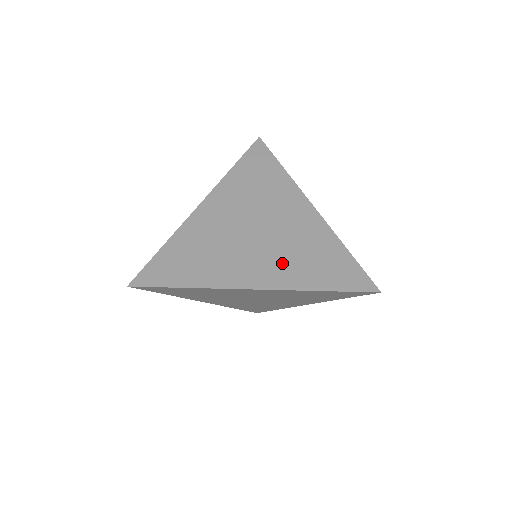
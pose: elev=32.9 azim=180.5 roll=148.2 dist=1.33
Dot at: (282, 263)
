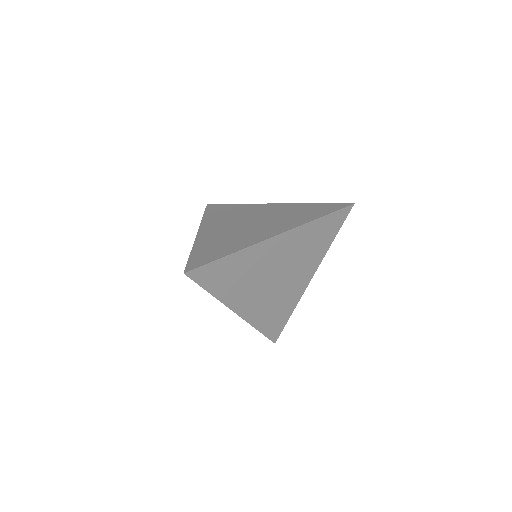
Dot at: (282, 222)
